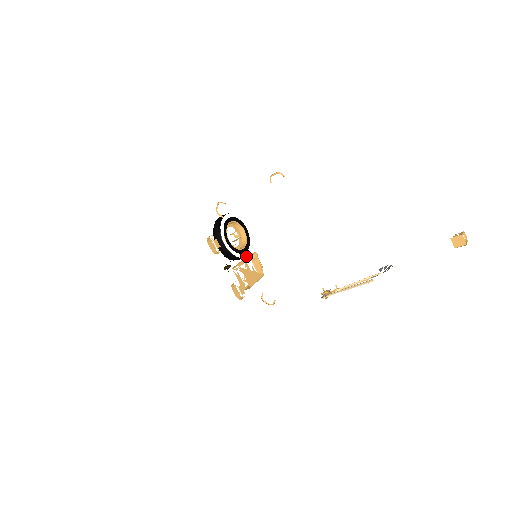
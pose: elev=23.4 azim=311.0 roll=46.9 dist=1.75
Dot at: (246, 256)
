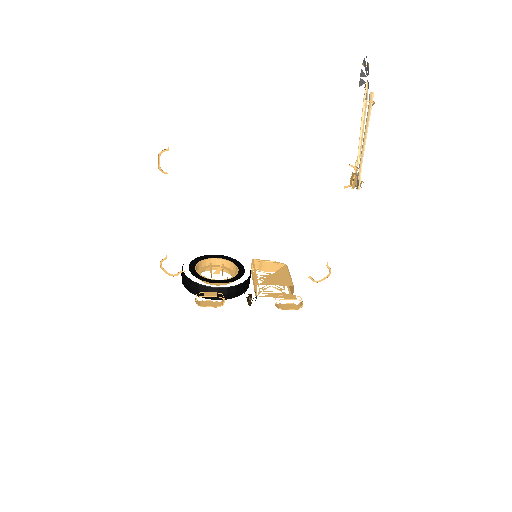
Dot at: (250, 272)
